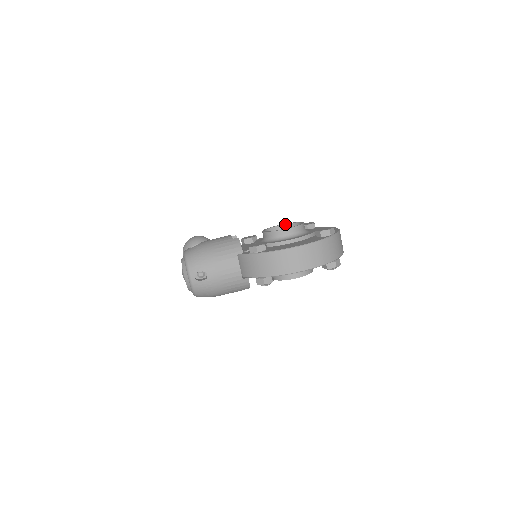
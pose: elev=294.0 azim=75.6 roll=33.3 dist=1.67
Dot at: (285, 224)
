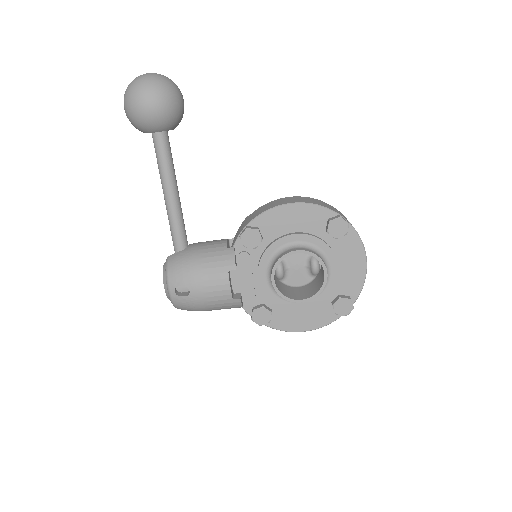
Dot at: occluded
